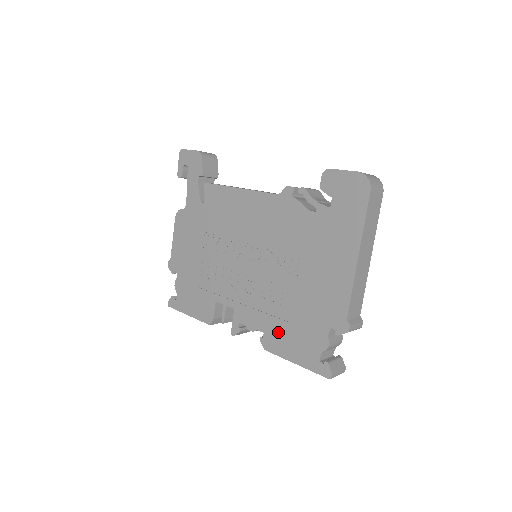
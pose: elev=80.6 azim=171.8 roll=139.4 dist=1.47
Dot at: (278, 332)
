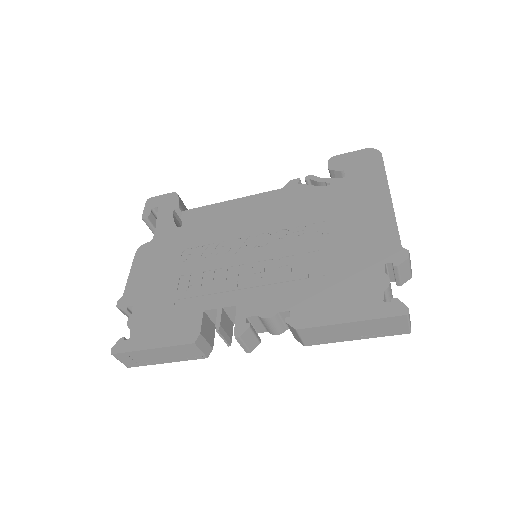
Dot at: (312, 299)
